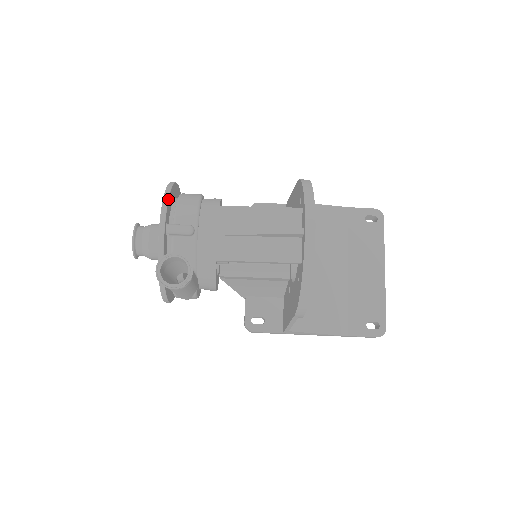
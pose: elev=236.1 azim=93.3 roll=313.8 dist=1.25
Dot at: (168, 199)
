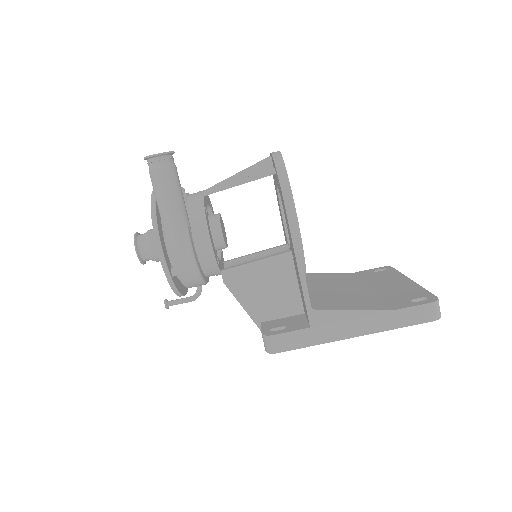
Dot at: occluded
